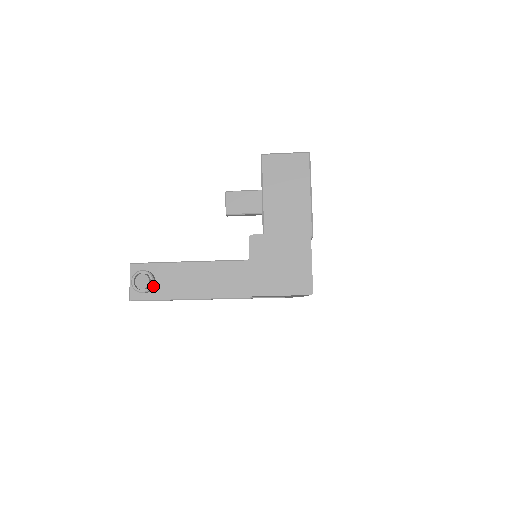
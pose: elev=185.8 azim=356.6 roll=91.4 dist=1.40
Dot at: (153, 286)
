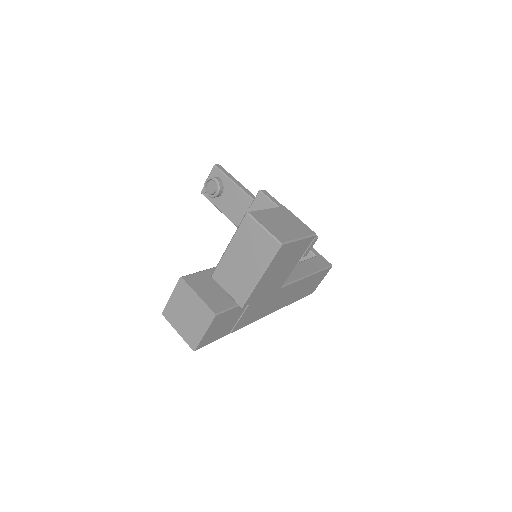
Dot at: (218, 196)
